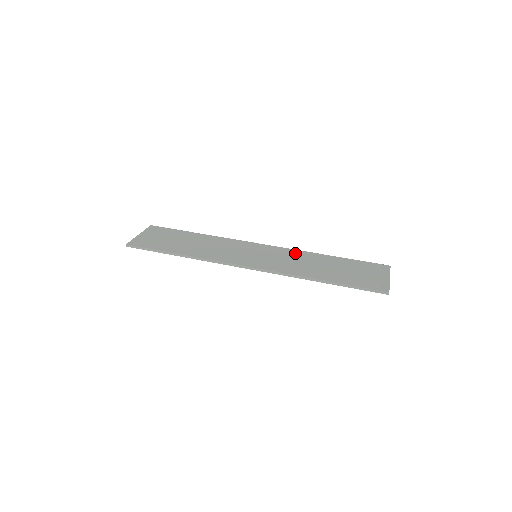
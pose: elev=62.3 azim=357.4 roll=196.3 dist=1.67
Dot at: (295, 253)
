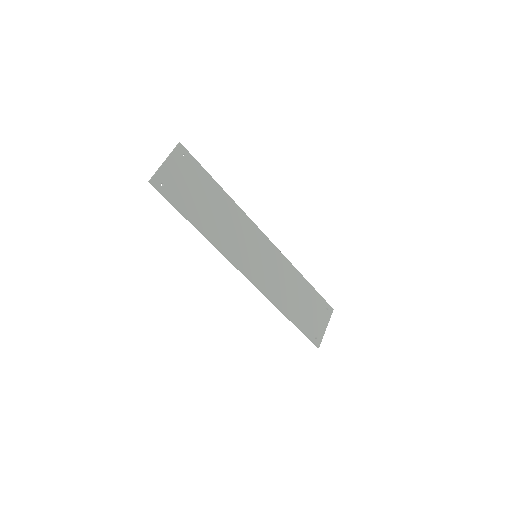
Dot at: (284, 265)
